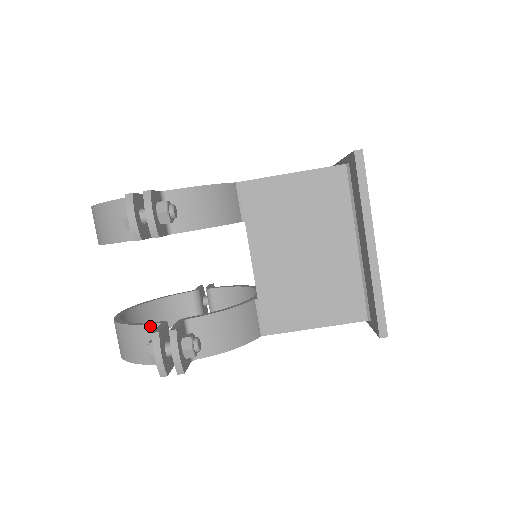
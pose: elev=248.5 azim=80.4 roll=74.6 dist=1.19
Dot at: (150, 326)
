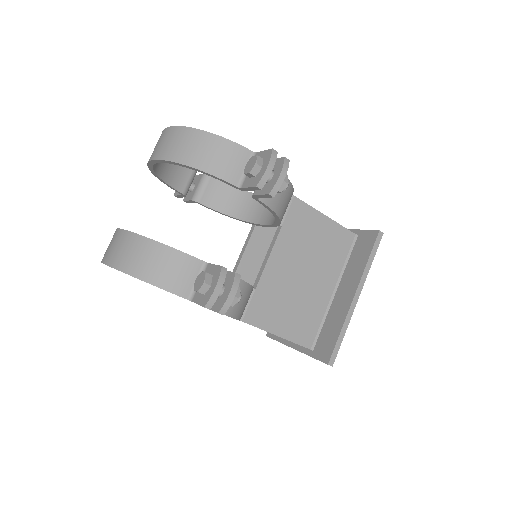
Dot at: (194, 259)
